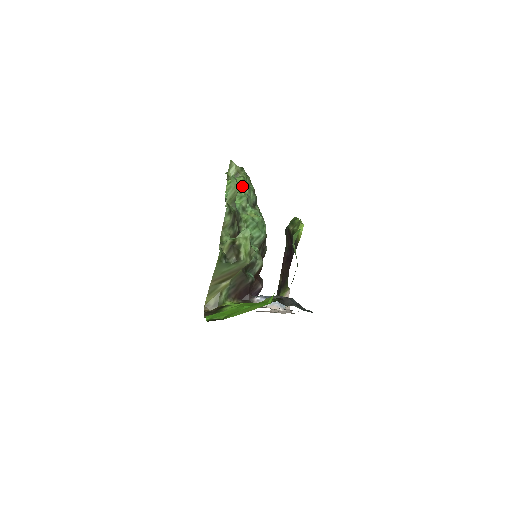
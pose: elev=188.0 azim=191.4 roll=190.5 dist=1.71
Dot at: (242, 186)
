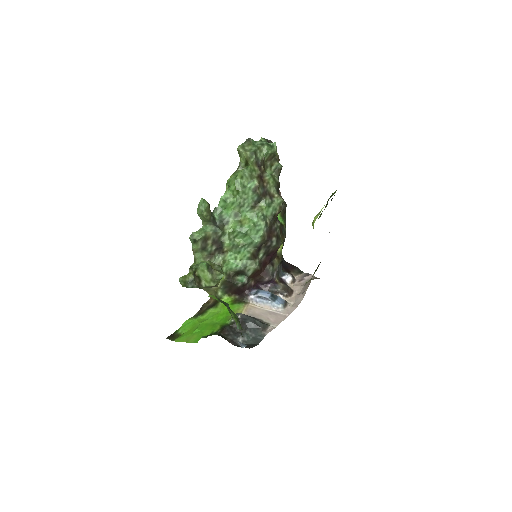
Dot at: (234, 191)
